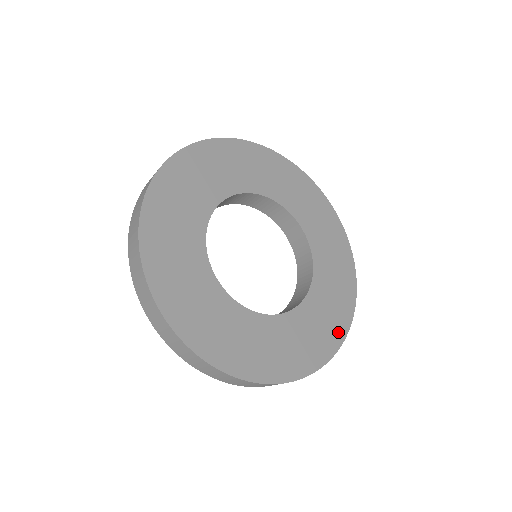
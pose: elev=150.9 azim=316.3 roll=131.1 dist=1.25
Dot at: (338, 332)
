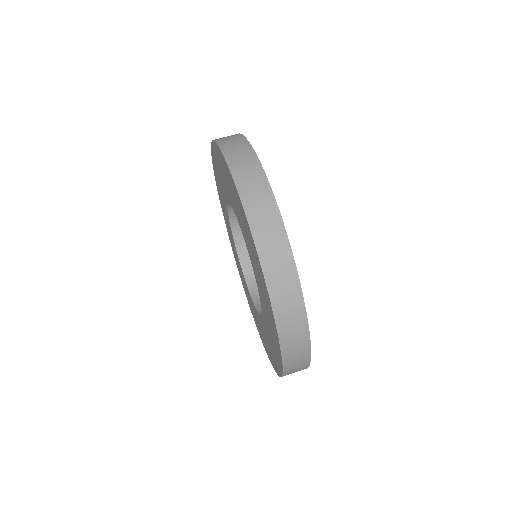
Dot at: occluded
